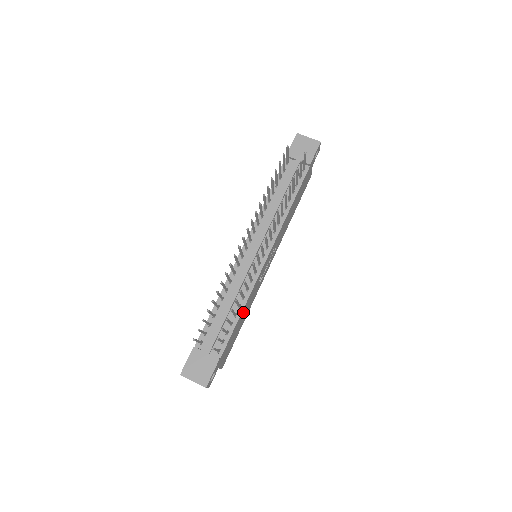
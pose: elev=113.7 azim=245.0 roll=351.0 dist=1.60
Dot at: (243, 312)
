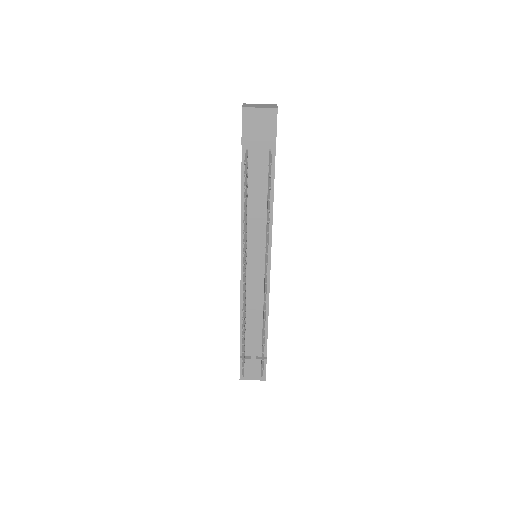
Dot at: occluded
